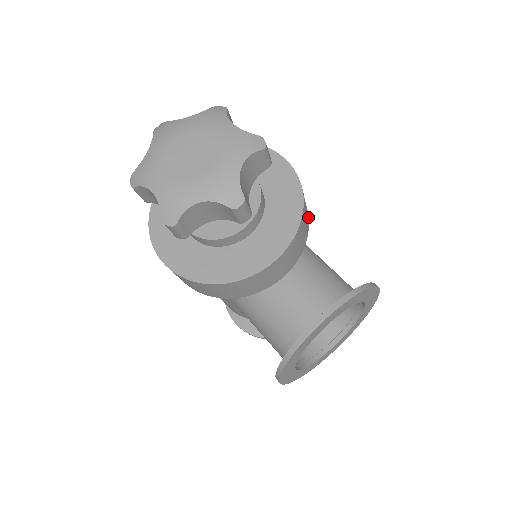
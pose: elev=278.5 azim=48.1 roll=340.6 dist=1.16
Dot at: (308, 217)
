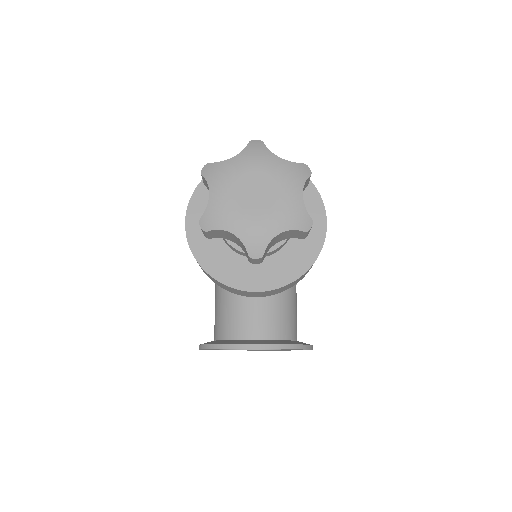
Dot at: occluded
